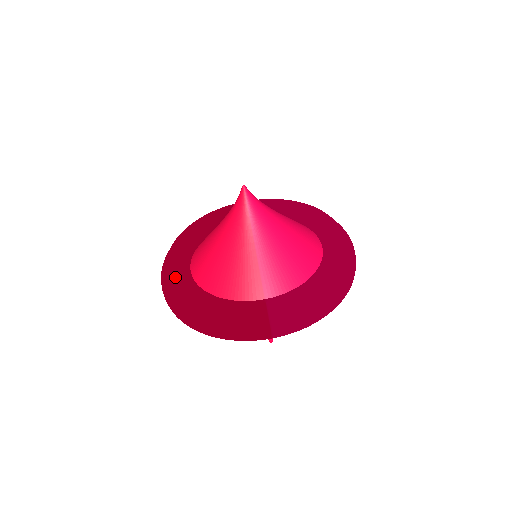
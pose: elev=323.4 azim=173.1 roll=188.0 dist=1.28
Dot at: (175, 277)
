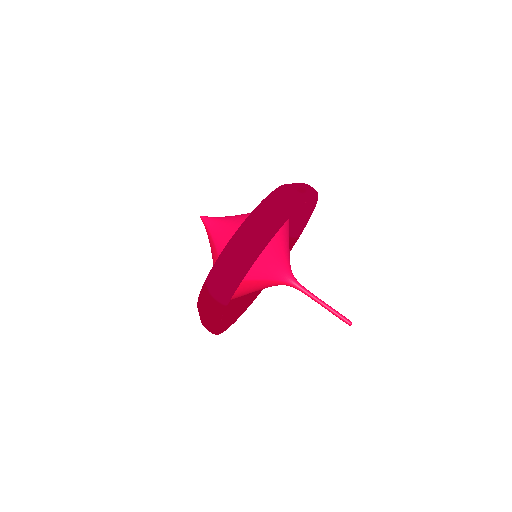
Dot at: occluded
